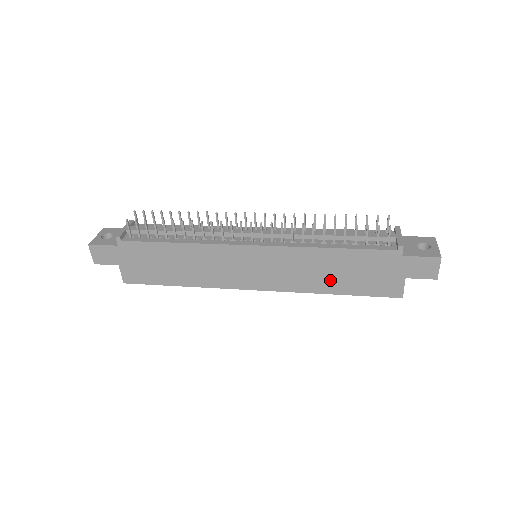
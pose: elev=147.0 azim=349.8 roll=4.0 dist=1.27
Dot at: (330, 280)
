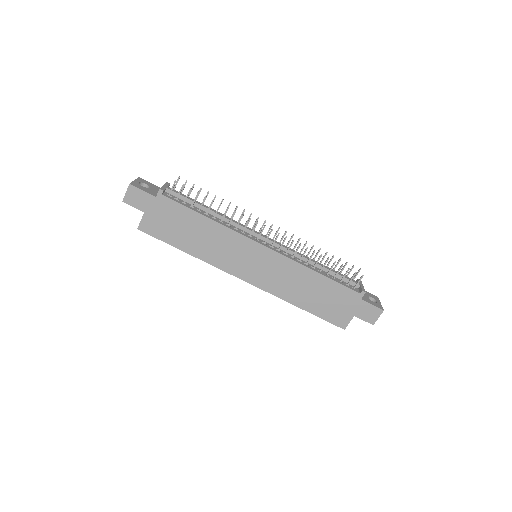
Dot at: (304, 296)
